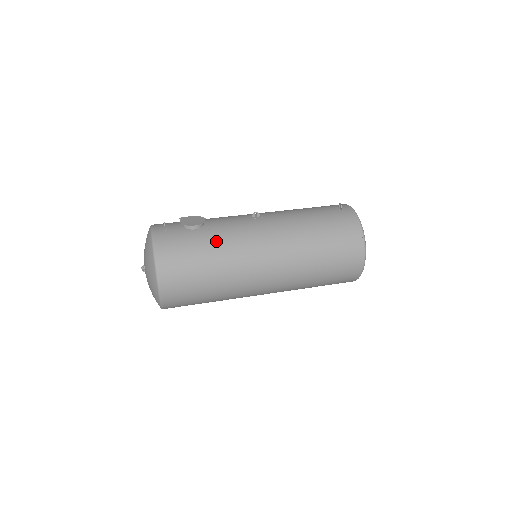
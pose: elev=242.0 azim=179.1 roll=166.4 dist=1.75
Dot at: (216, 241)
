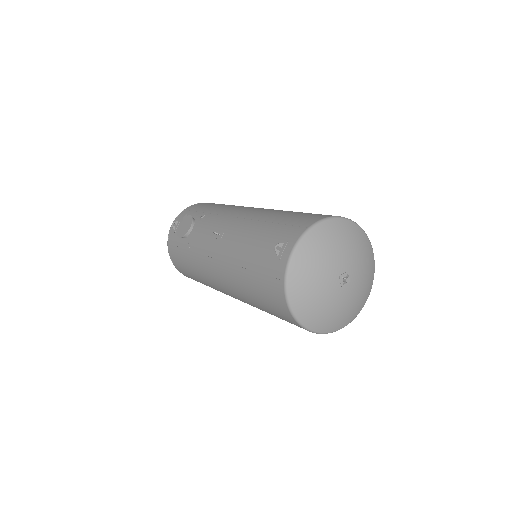
Dot at: (191, 259)
